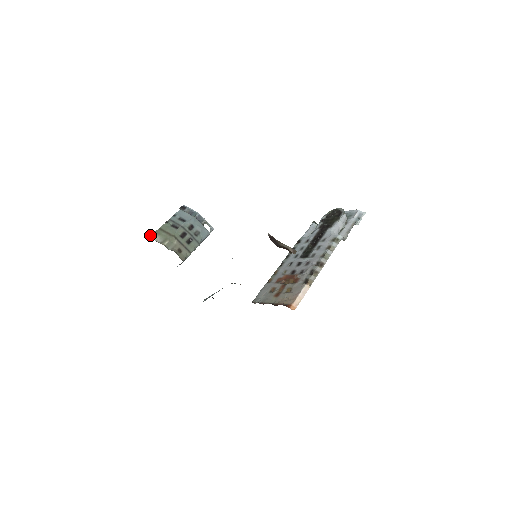
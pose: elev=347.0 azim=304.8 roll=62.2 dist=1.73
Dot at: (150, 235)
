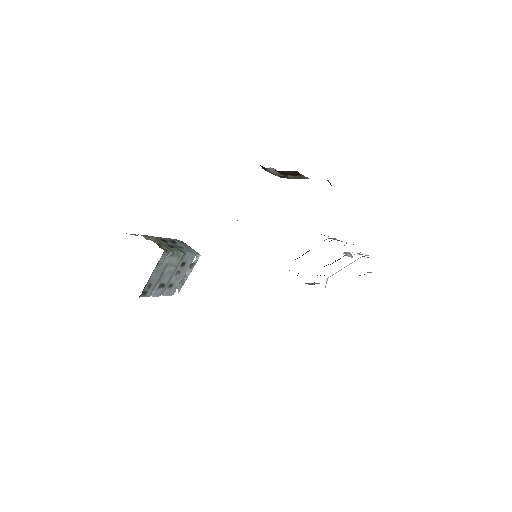
Dot at: occluded
